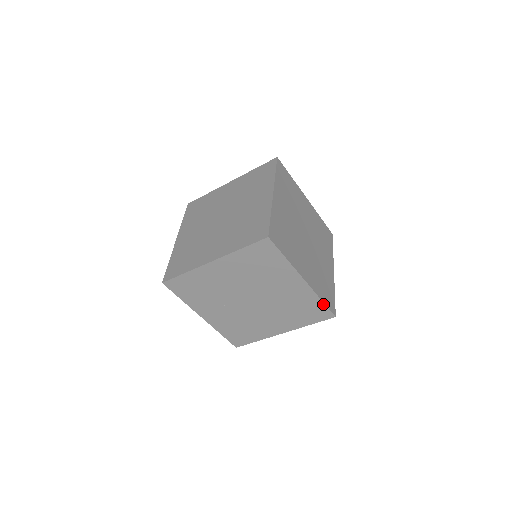
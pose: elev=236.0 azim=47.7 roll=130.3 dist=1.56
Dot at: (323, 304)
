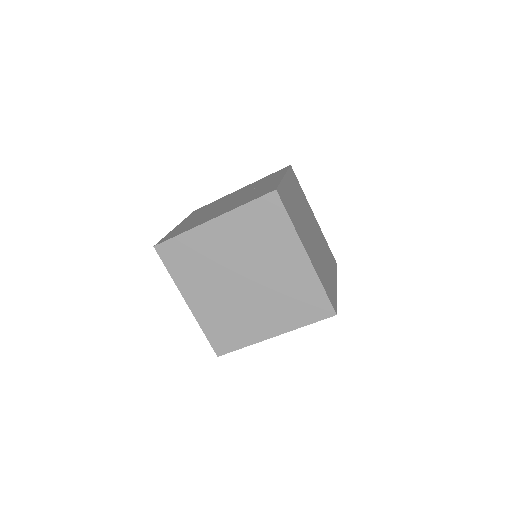
Dot at: occluded
